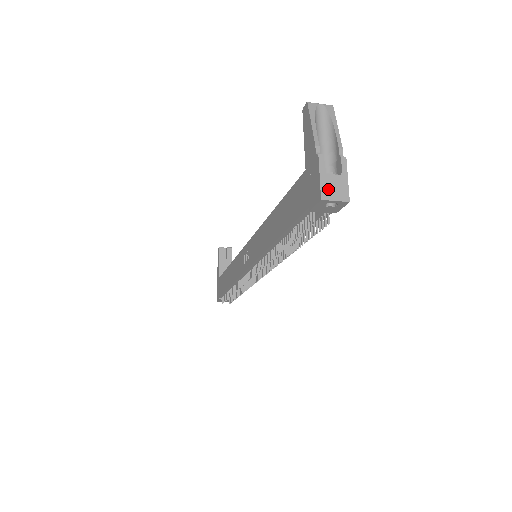
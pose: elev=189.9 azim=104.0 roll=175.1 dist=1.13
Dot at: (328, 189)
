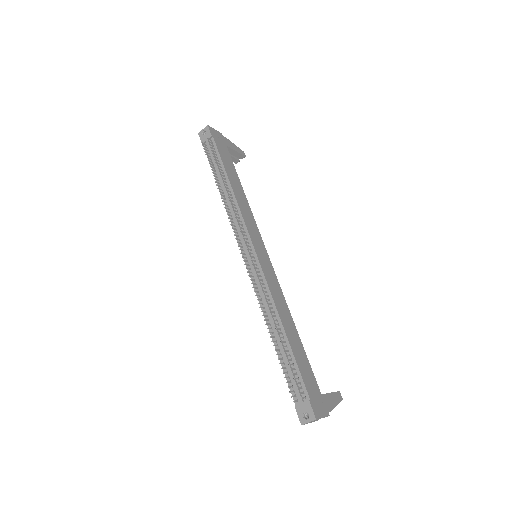
Dot at: (204, 133)
